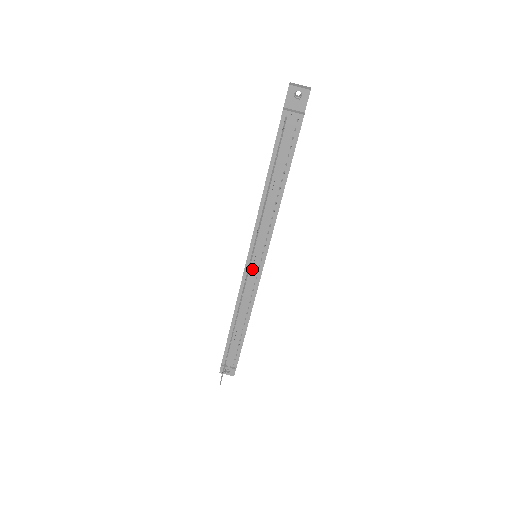
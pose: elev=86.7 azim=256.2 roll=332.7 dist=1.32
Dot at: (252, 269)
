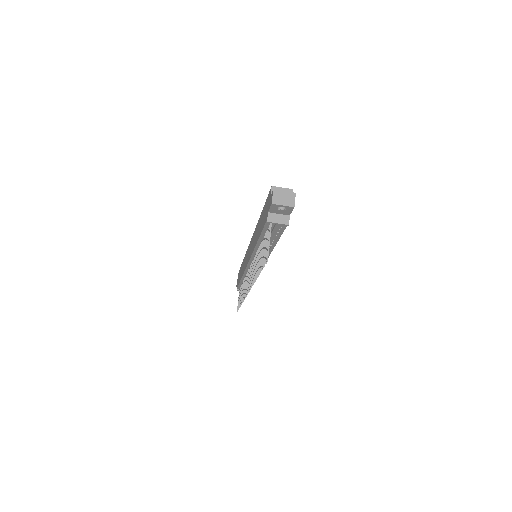
Dot at: occluded
